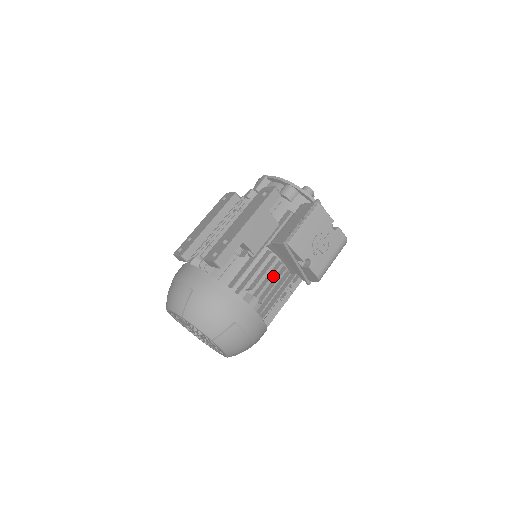
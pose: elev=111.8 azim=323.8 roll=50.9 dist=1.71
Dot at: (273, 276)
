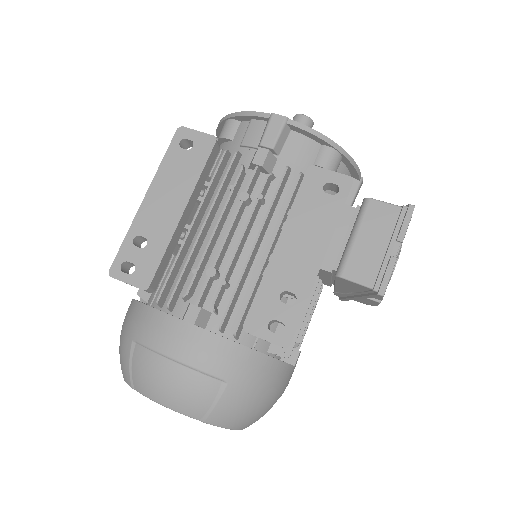
Dot at: occluded
